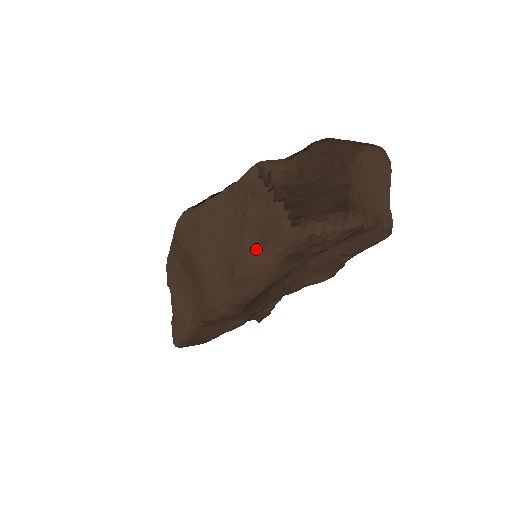
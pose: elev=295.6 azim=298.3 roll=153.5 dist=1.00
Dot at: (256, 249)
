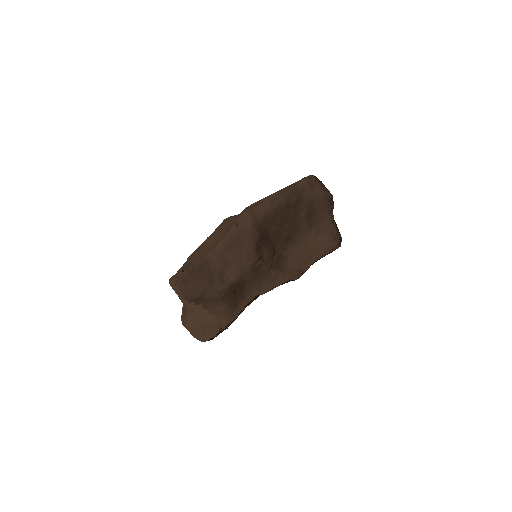
Dot at: occluded
